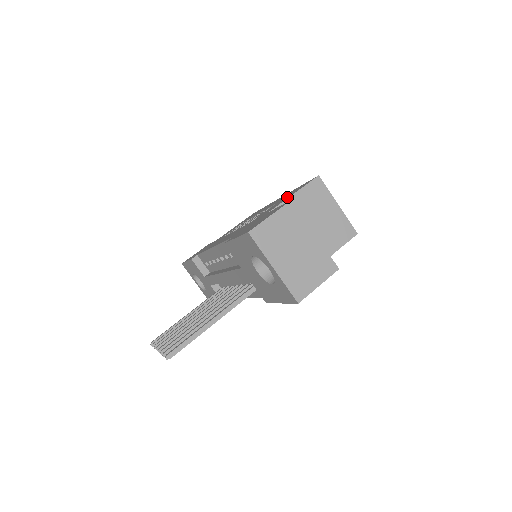
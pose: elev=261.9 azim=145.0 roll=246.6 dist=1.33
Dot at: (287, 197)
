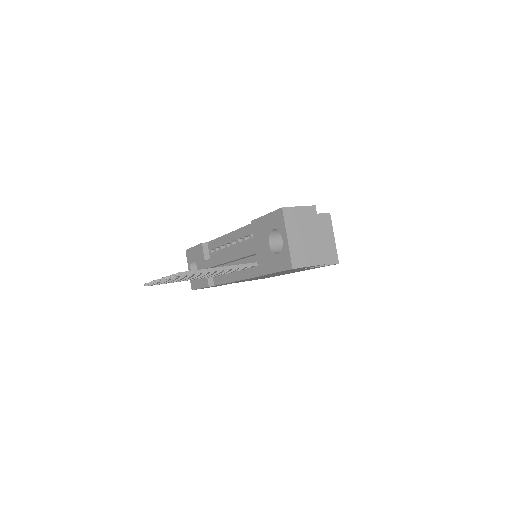
Dot at: occluded
